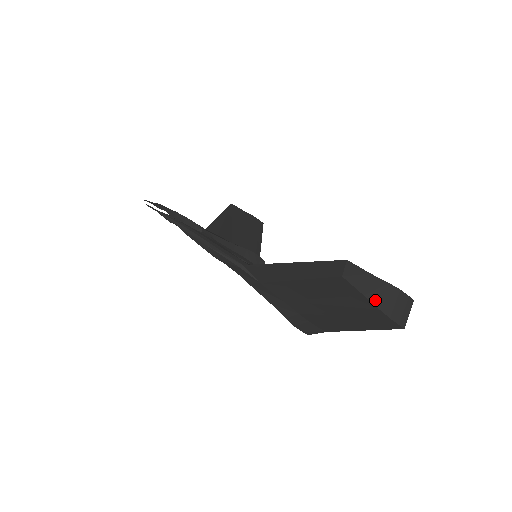
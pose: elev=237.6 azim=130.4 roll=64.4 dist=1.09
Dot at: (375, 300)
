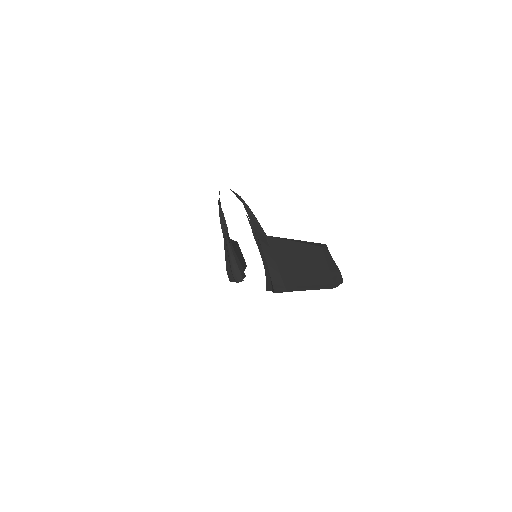
Dot at: (330, 267)
